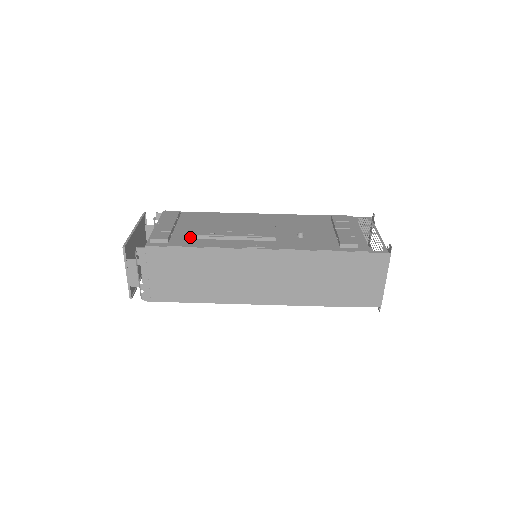
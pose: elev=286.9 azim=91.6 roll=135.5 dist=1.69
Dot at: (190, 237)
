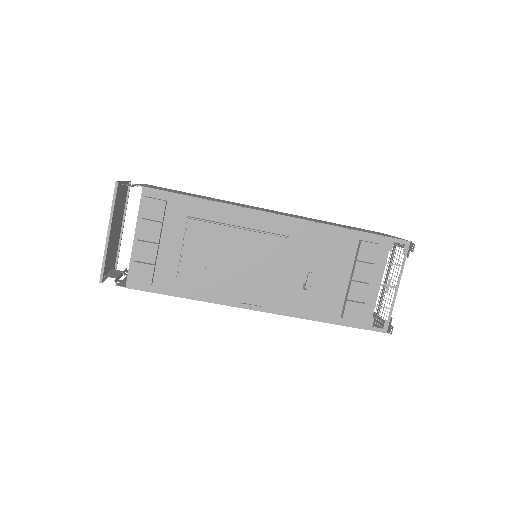
Dot at: (178, 277)
